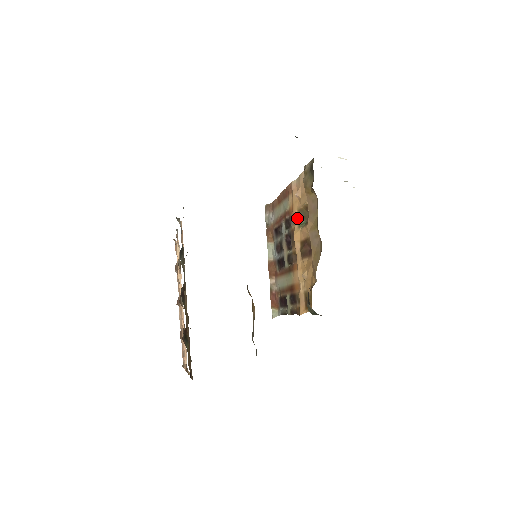
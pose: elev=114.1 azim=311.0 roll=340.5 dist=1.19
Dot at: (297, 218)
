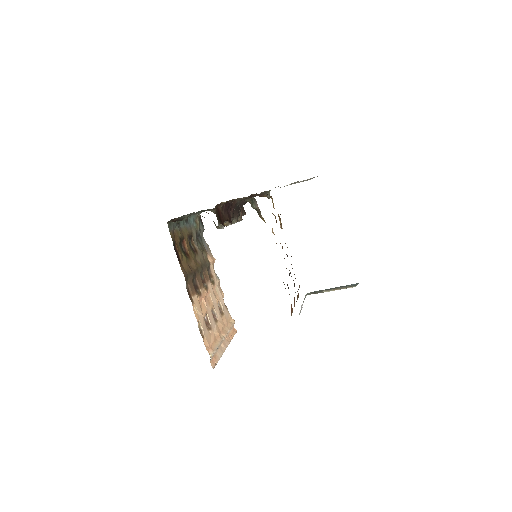
Dot at: occluded
